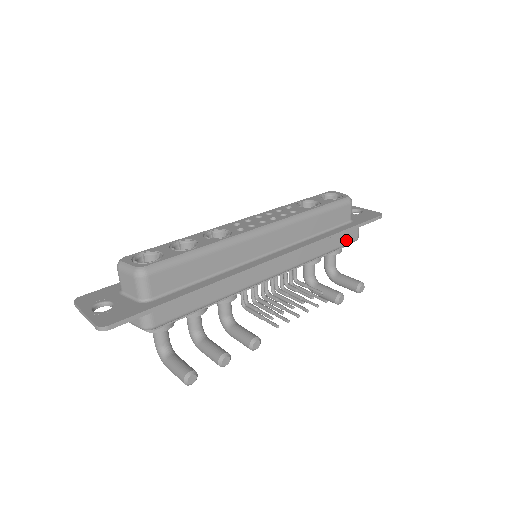
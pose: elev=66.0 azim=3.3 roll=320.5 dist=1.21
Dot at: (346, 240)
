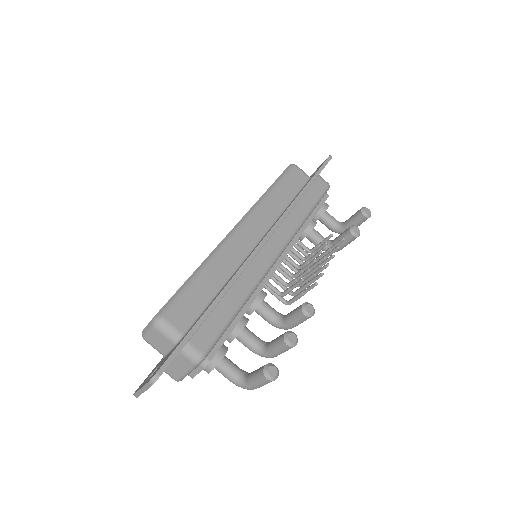
Dot at: (318, 191)
